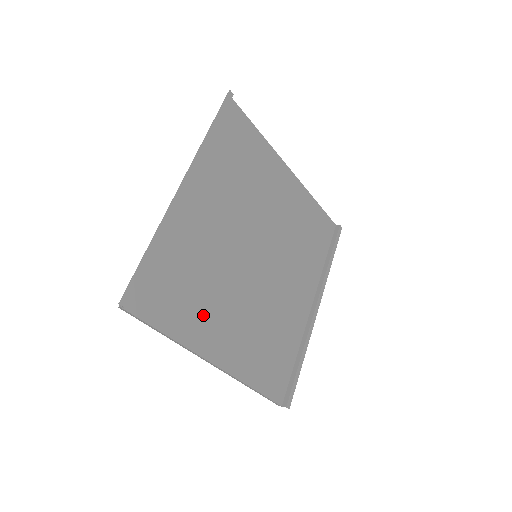
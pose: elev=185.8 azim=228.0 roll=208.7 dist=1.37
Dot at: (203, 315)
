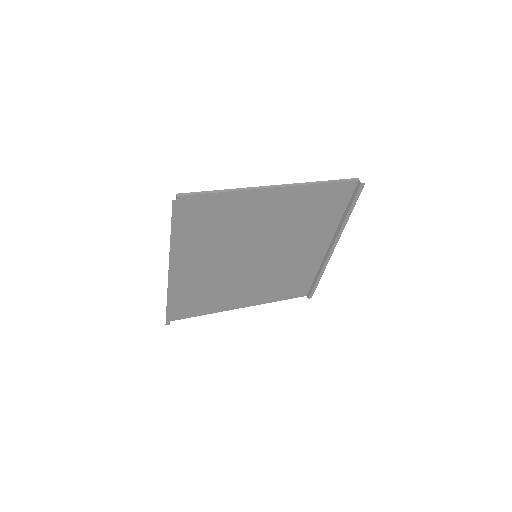
Dot at: (223, 299)
